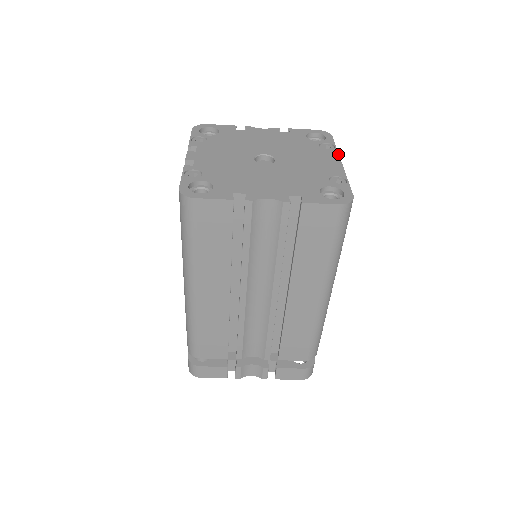
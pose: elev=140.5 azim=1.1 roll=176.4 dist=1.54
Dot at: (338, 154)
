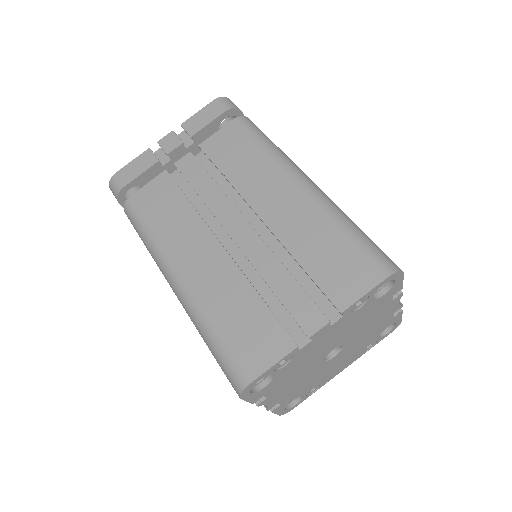
Dot at: occluded
